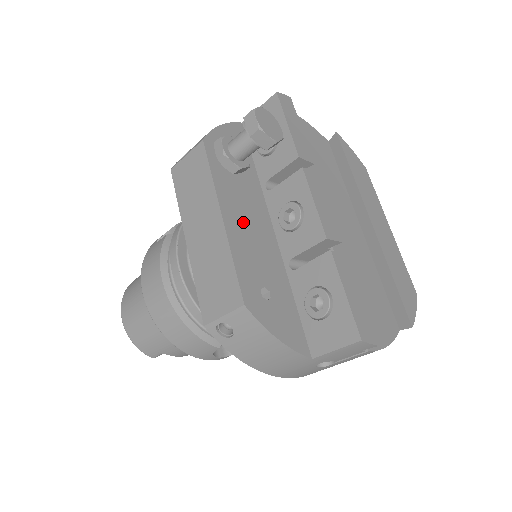
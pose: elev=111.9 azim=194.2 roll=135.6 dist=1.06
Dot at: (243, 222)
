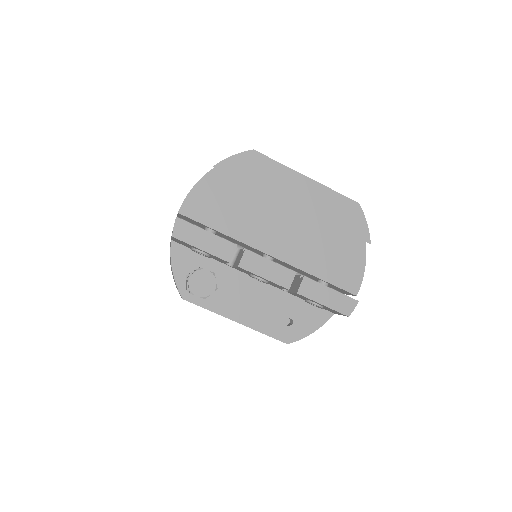
Dot at: (244, 306)
